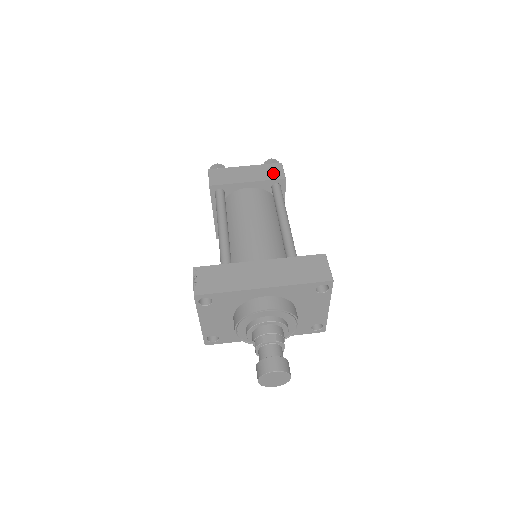
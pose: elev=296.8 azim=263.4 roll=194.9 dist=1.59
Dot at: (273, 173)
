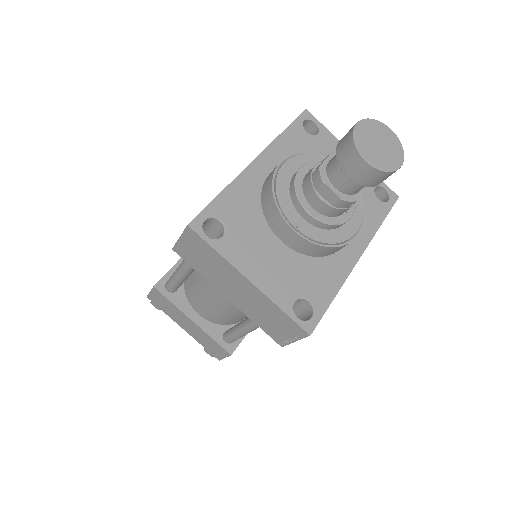
Dot at: occluded
